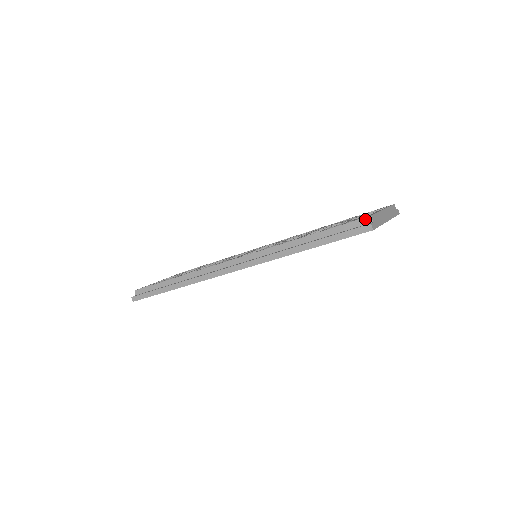
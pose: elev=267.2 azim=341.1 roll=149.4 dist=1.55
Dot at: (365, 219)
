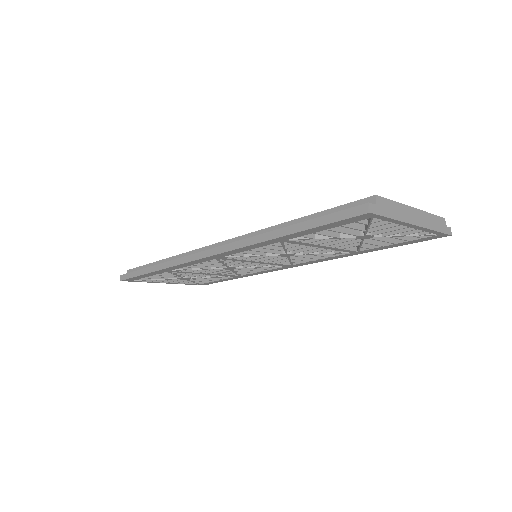
Dot at: (367, 199)
